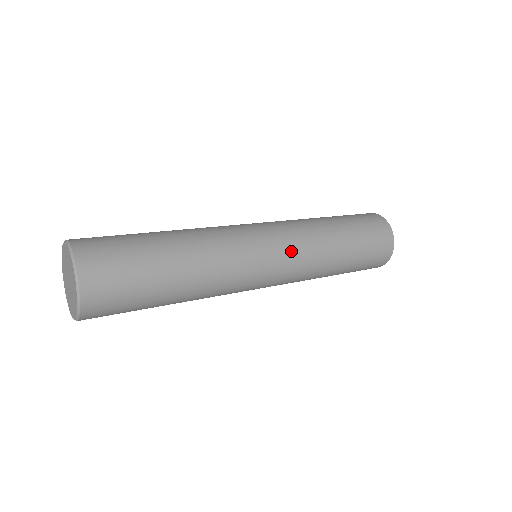
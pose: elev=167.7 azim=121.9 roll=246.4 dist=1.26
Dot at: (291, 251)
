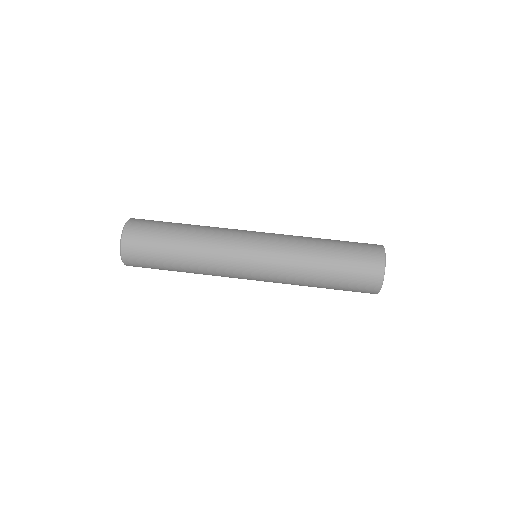
Dot at: occluded
